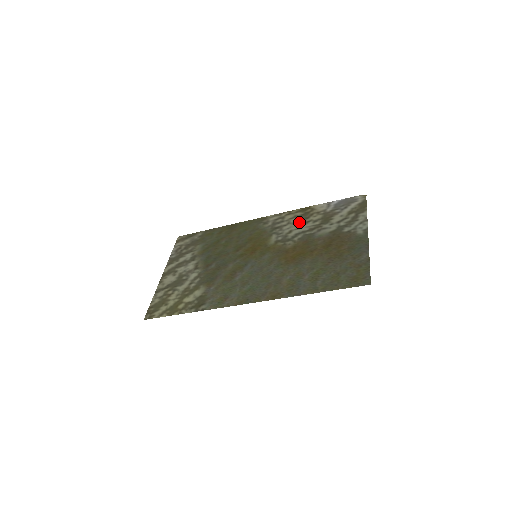
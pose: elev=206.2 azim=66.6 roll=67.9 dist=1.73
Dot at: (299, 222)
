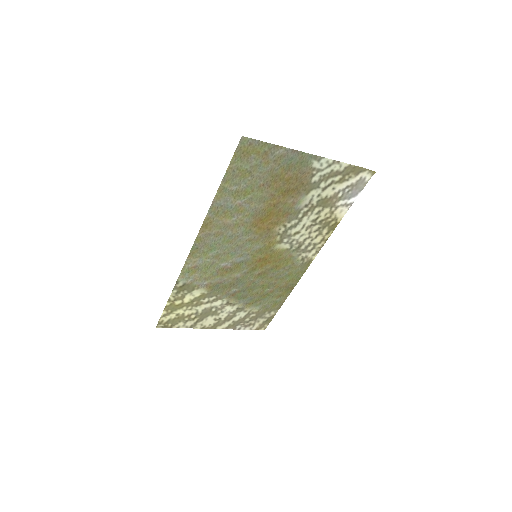
Dot at: (313, 227)
